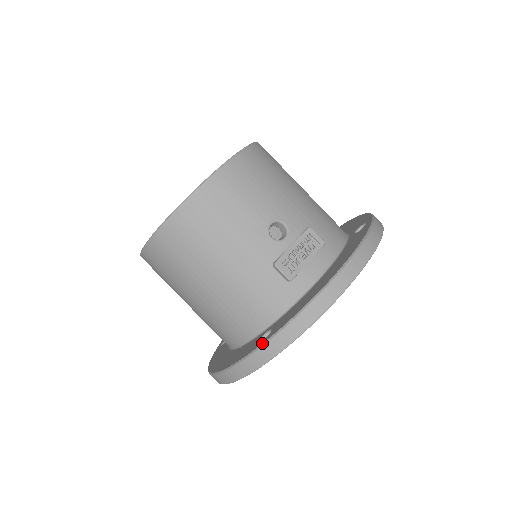
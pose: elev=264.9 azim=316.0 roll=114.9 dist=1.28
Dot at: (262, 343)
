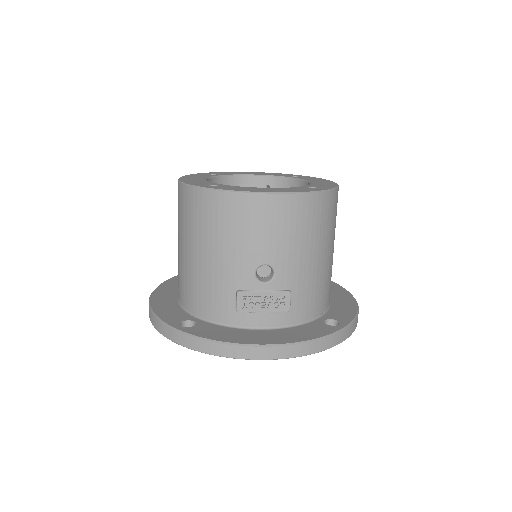
Dot at: (177, 329)
